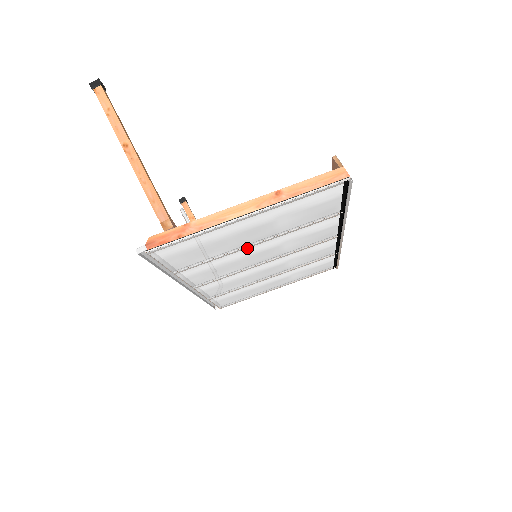
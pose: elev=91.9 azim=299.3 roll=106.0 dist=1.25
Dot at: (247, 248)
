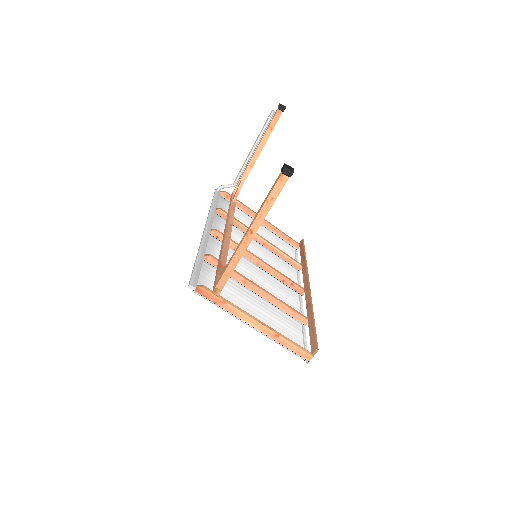
Dot at: occluded
